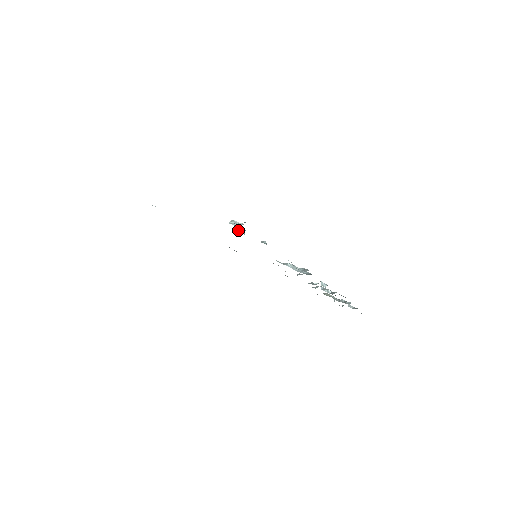
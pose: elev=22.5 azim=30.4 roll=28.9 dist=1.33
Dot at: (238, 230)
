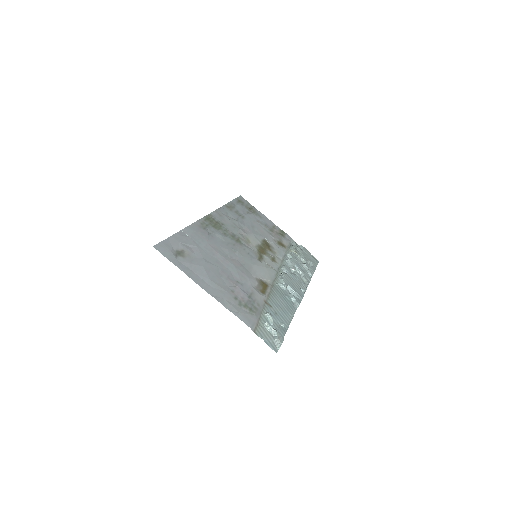
Dot at: (268, 321)
